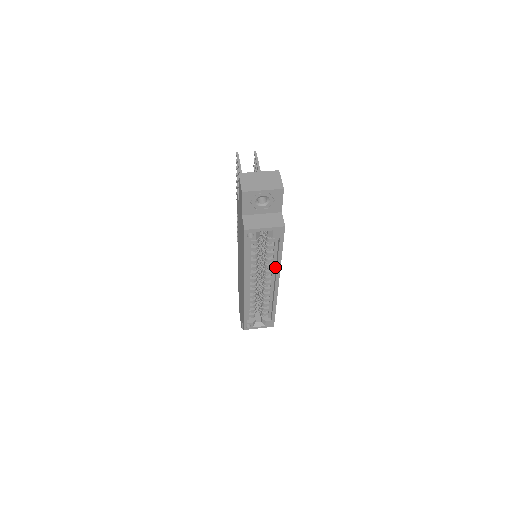
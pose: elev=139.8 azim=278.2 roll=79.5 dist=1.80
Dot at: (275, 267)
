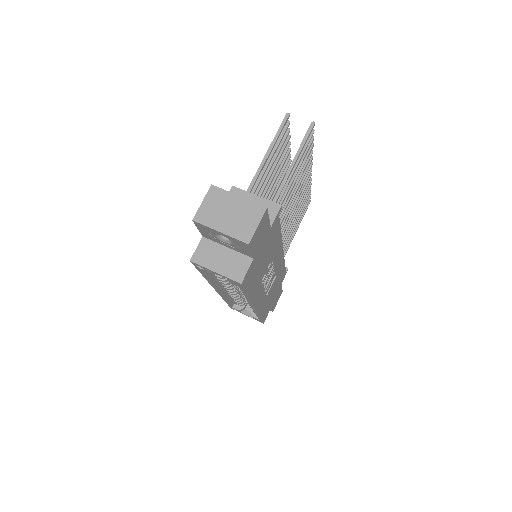
Dot at: occluded
